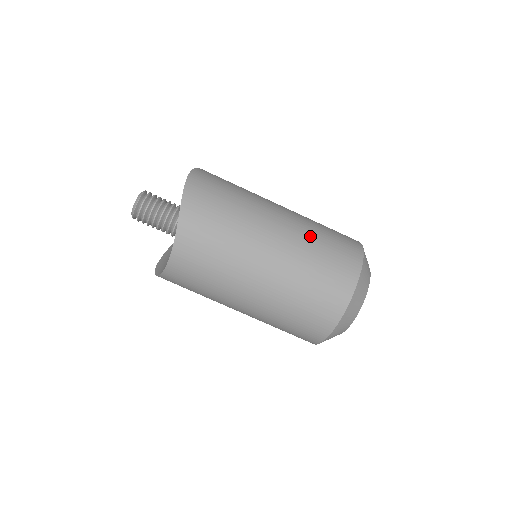
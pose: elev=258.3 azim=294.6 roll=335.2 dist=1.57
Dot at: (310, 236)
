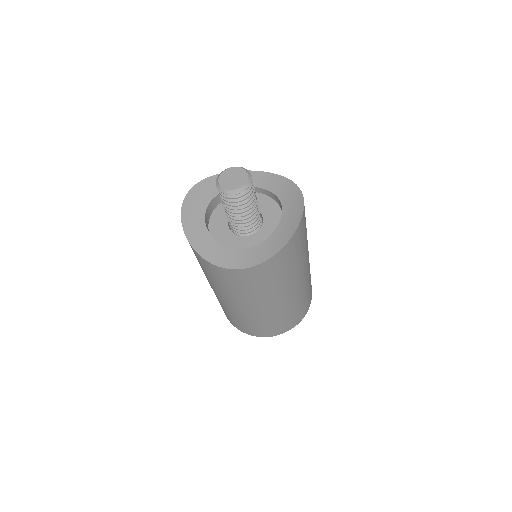
Dot at: (306, 290)
